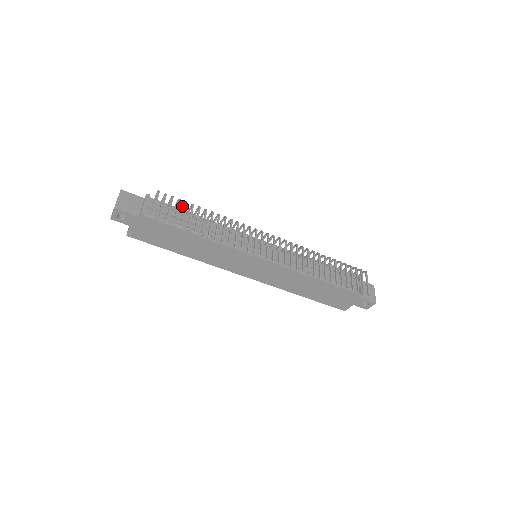
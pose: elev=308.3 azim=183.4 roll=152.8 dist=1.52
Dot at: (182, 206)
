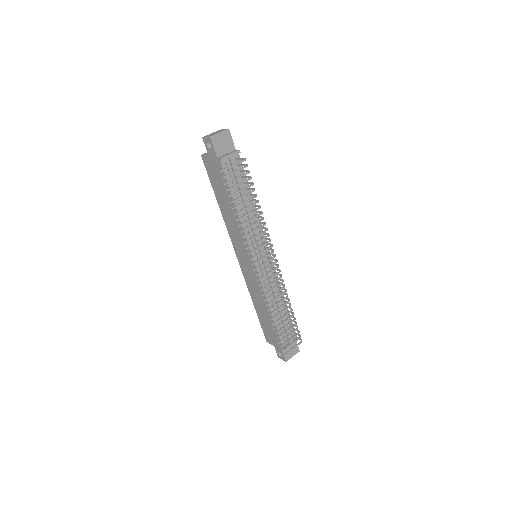
Dot at: (249, 182)
